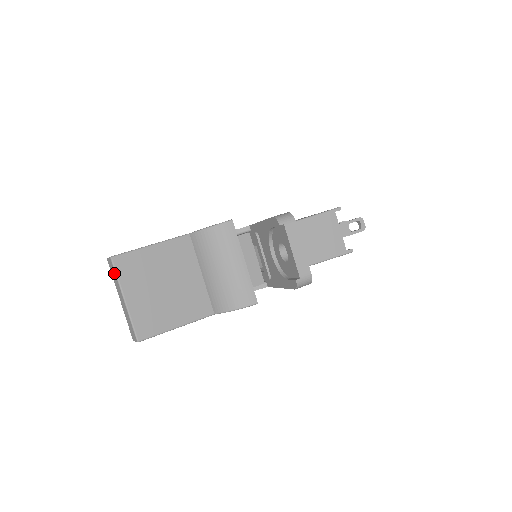
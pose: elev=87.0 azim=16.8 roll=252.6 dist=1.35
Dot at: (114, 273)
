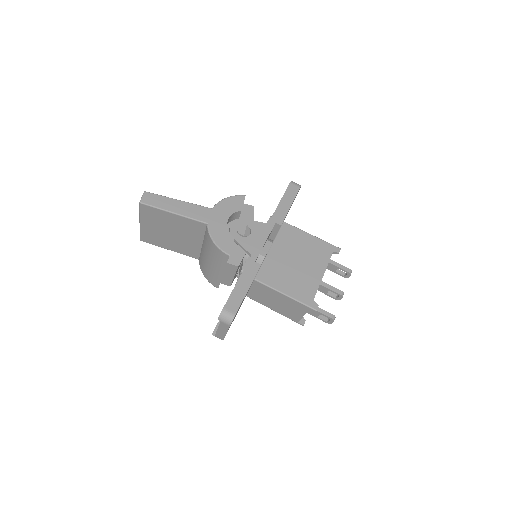
Dot at: occluded
